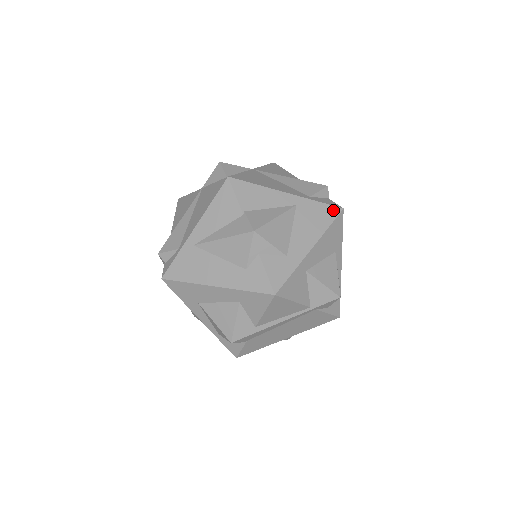
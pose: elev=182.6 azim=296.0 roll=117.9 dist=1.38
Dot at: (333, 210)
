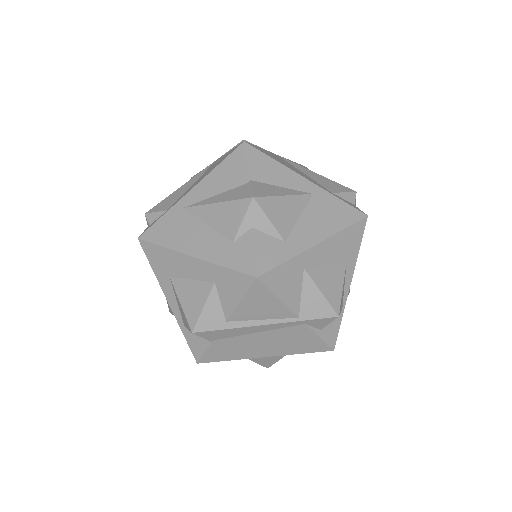
Dot at: (355, 213)
